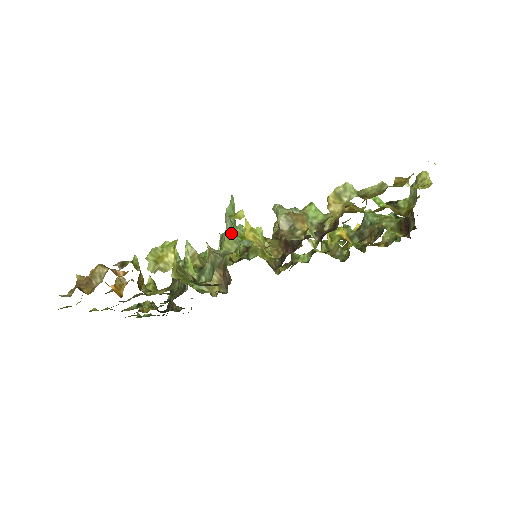
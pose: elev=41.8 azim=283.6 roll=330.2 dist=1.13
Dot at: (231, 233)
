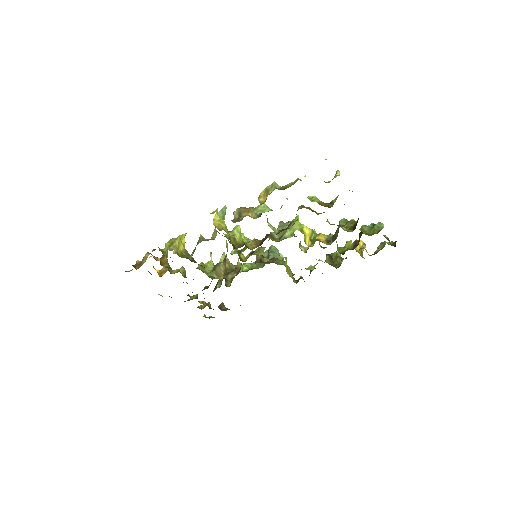
Dot at: (215, 227)
